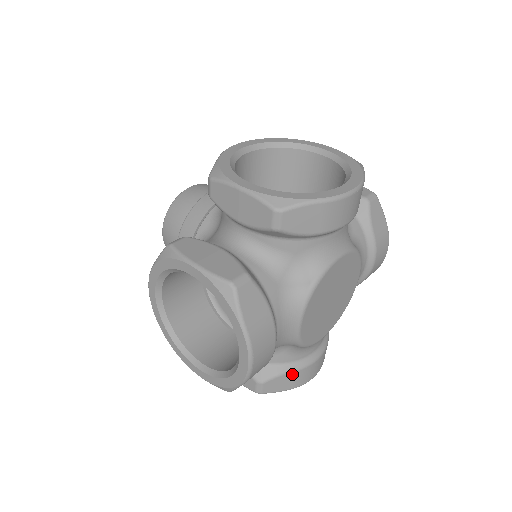
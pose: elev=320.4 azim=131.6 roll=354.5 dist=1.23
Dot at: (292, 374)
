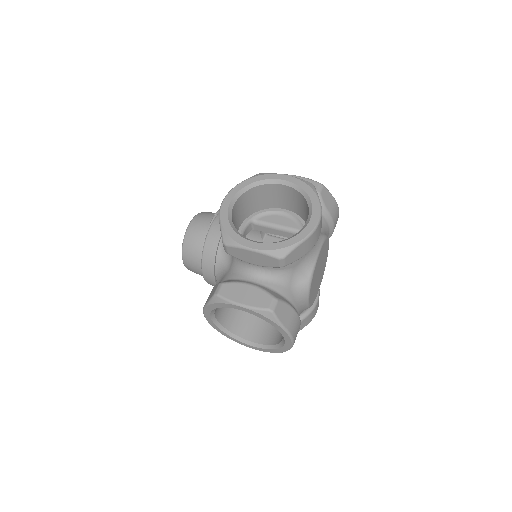
Dot at: (306, 319)
